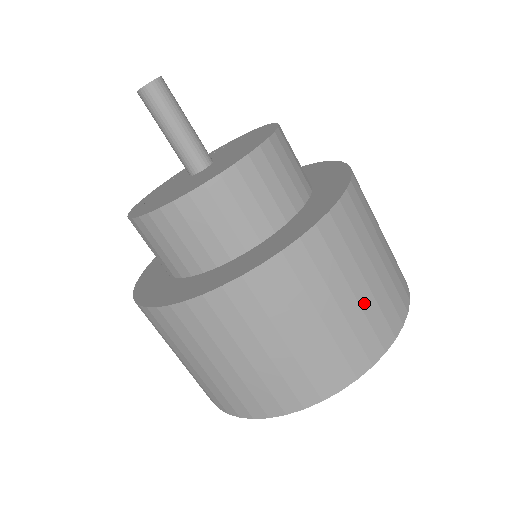
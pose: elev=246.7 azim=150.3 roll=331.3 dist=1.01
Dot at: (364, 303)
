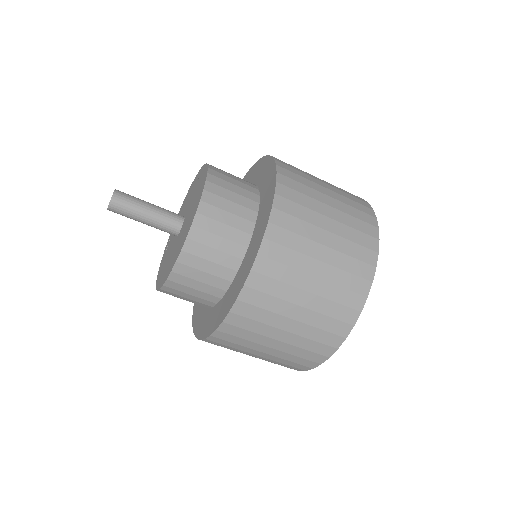
Dot at: (285, 350)
